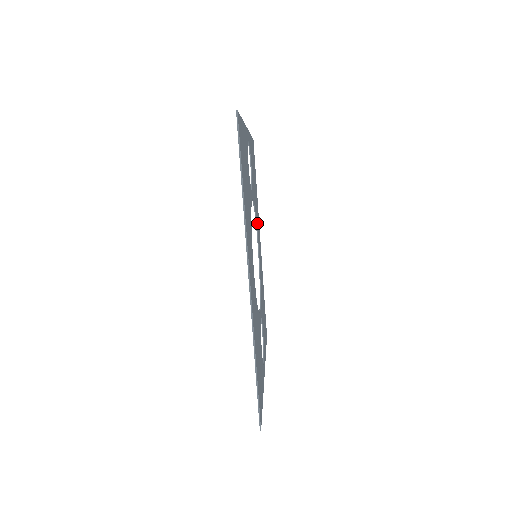
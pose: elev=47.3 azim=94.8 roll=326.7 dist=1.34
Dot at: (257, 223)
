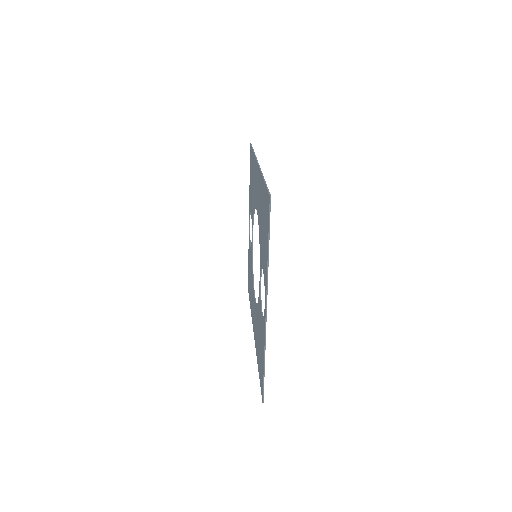
Dot at: occluded
